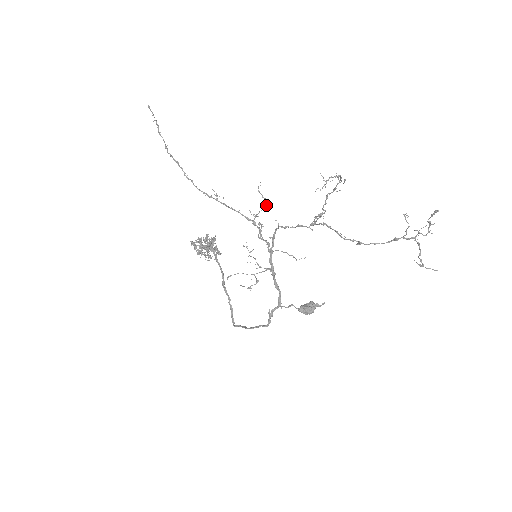
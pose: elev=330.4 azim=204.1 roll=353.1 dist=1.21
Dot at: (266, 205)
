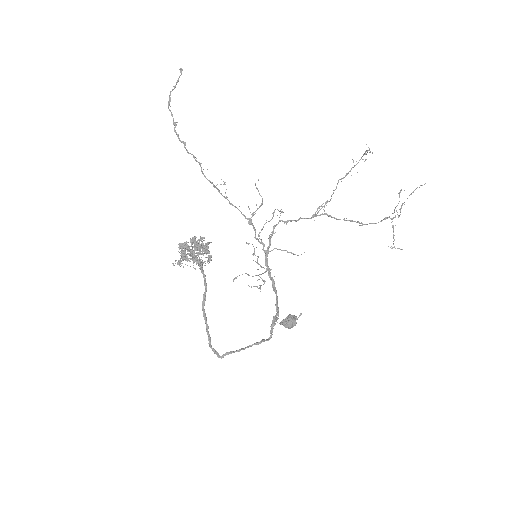
Dot at: occluded
